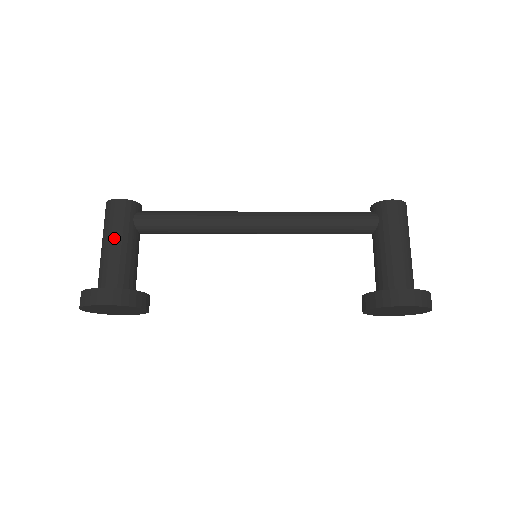
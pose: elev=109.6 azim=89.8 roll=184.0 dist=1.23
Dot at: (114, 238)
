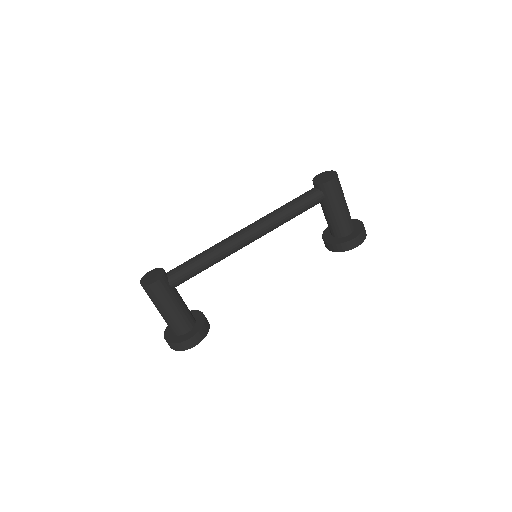
Dot at: (169, 306)
